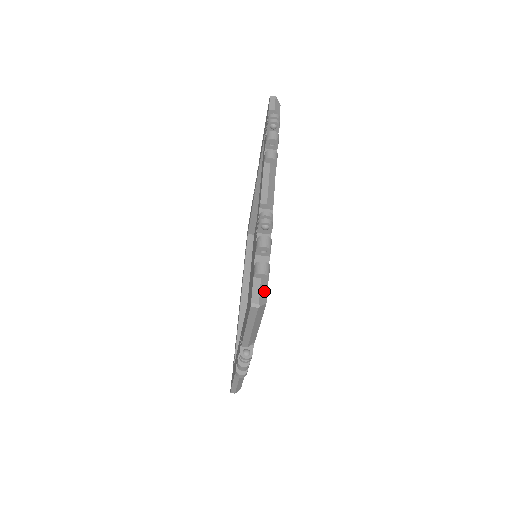
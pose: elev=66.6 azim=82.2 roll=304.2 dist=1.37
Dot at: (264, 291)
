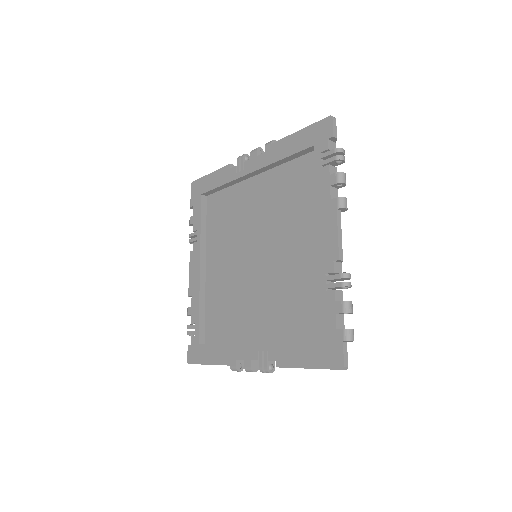
Dot at: (346, 352)
